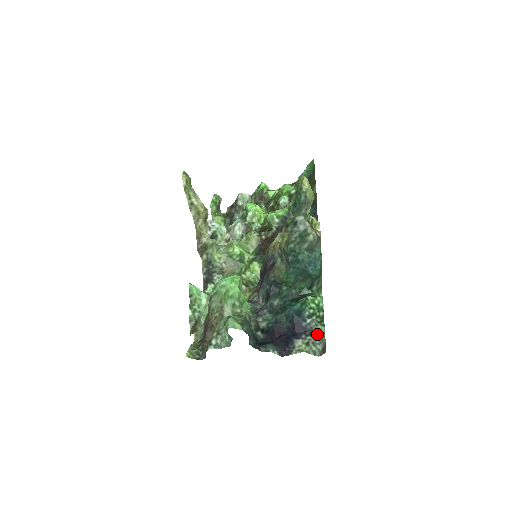
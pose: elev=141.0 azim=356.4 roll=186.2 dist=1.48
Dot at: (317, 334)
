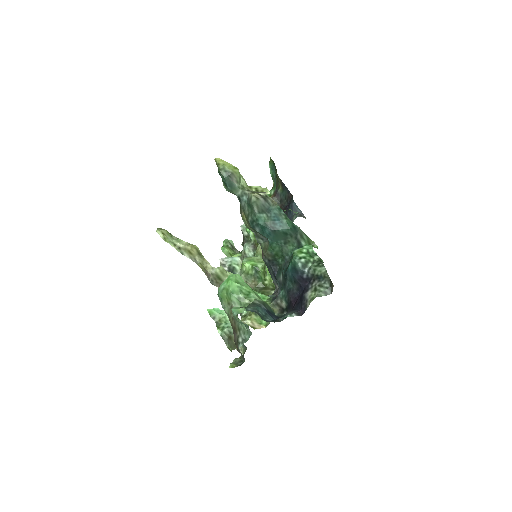
Dot at: (319, 276)
